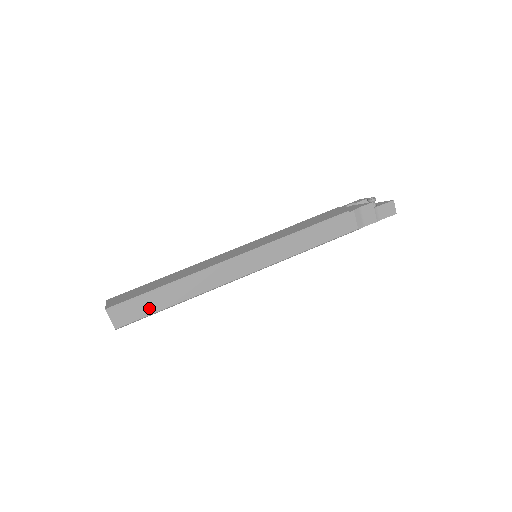
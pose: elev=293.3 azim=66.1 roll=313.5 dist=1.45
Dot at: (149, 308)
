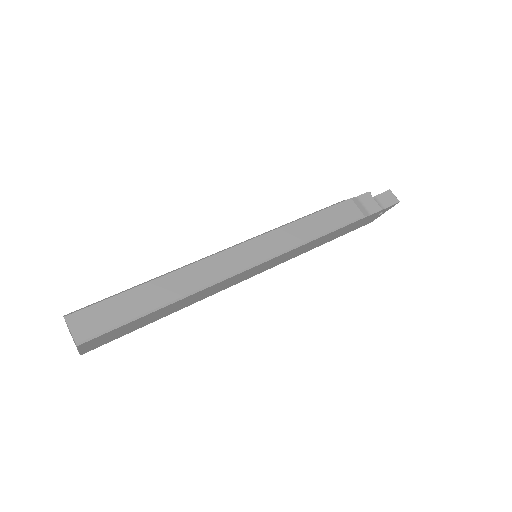
Dot at: (124, 312)
